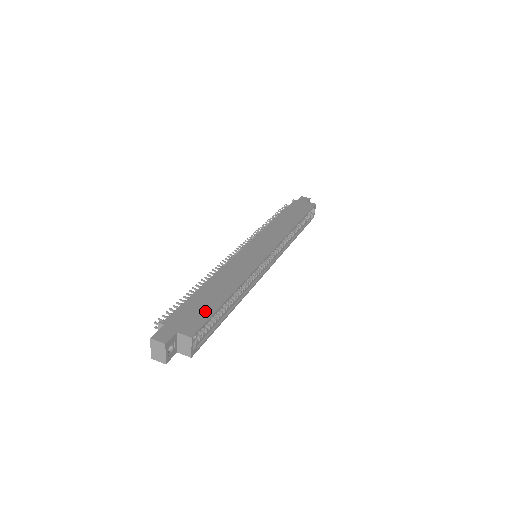
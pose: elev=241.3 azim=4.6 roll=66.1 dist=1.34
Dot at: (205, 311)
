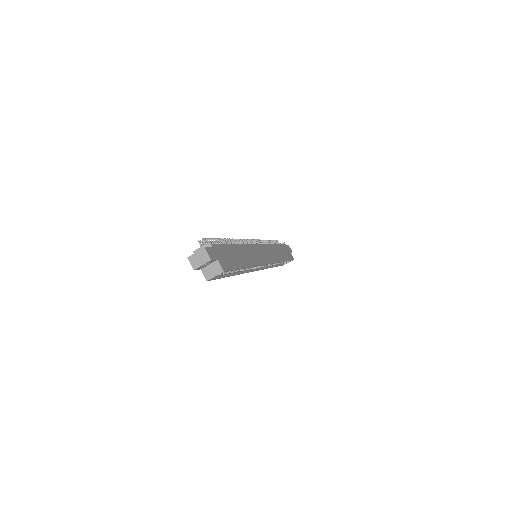
Dot at: (233, 262)
